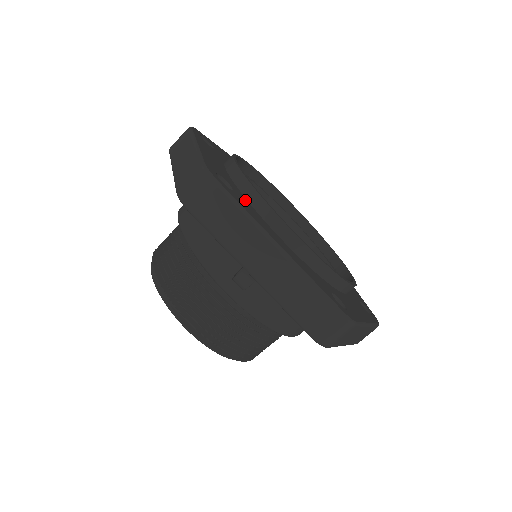
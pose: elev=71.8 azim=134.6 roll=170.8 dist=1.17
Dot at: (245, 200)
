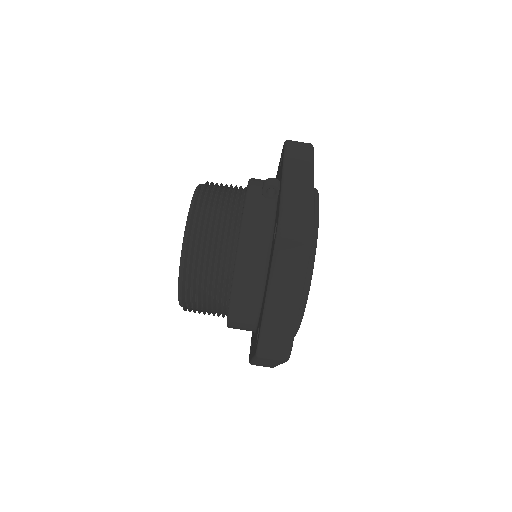
Dot at: occluded
